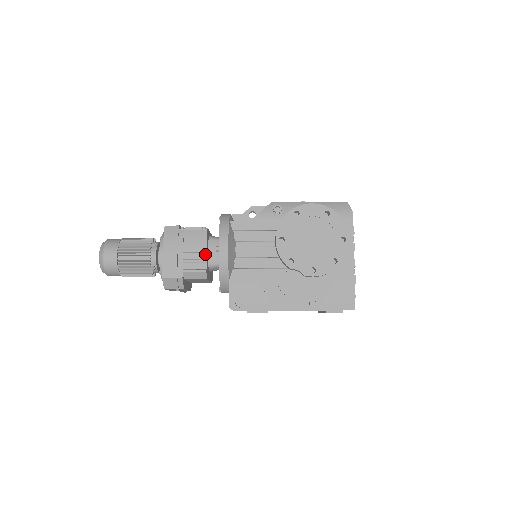
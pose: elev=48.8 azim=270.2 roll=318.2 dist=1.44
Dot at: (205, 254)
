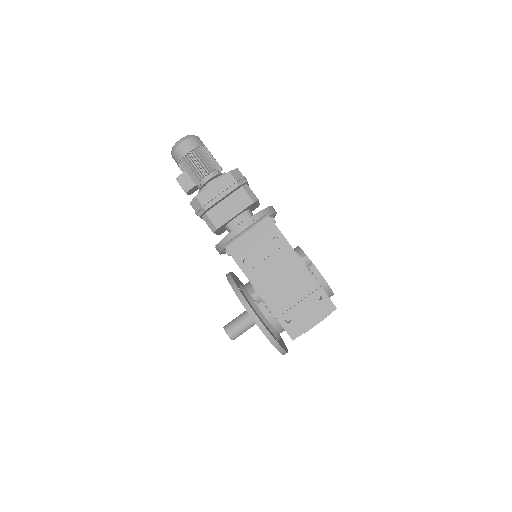
Dot at: (258, 202)
